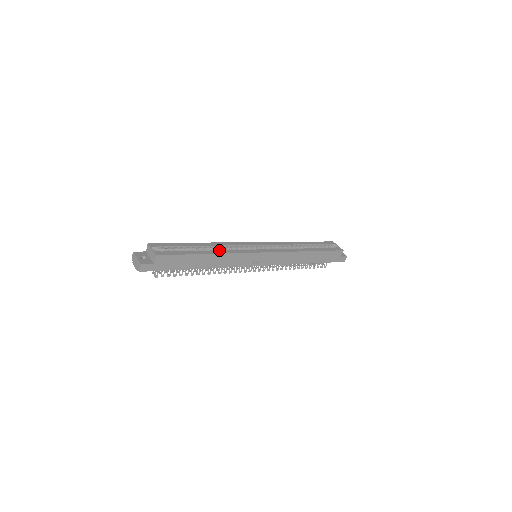
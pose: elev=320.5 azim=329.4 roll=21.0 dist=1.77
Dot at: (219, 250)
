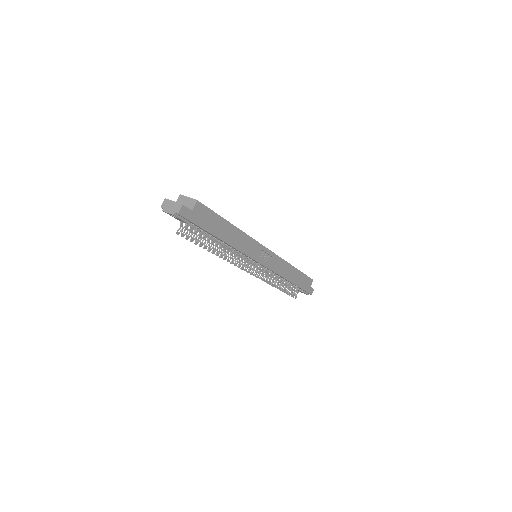
Dot at: occluded
